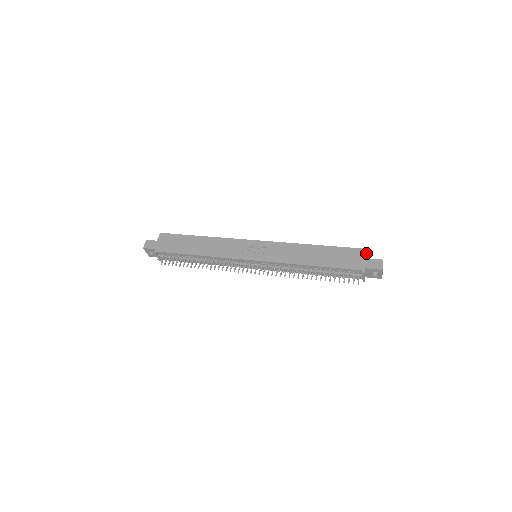
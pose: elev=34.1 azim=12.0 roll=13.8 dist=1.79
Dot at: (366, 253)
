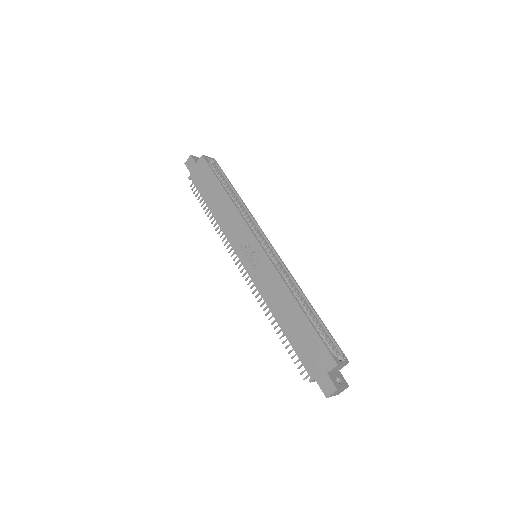
Dot at: (329, 364)
